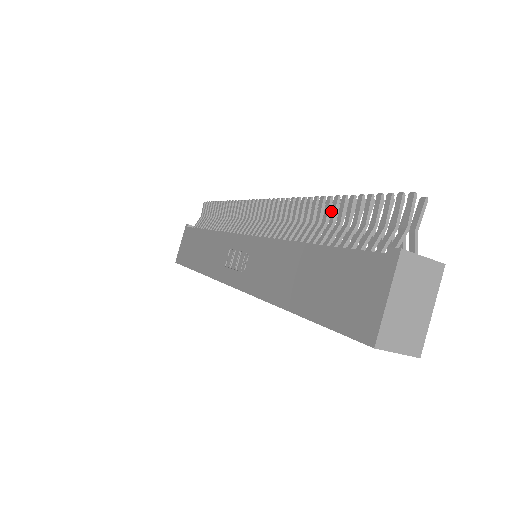
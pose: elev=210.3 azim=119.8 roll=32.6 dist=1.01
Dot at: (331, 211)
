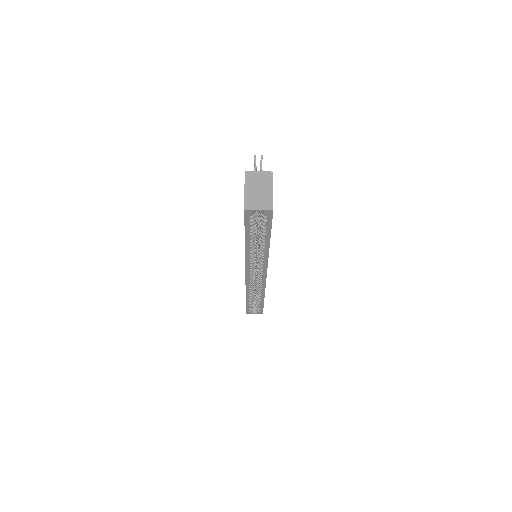
Dot at: occluded
